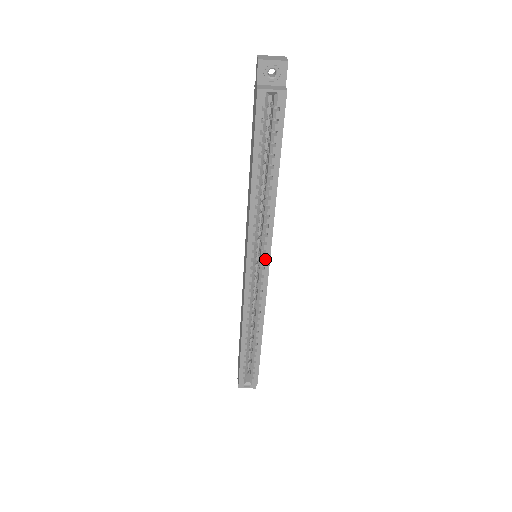
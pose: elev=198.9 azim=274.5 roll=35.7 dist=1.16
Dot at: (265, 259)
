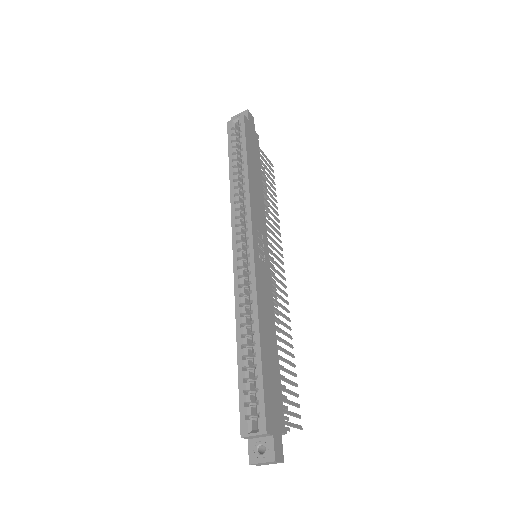
Dot at: (248, 229)
